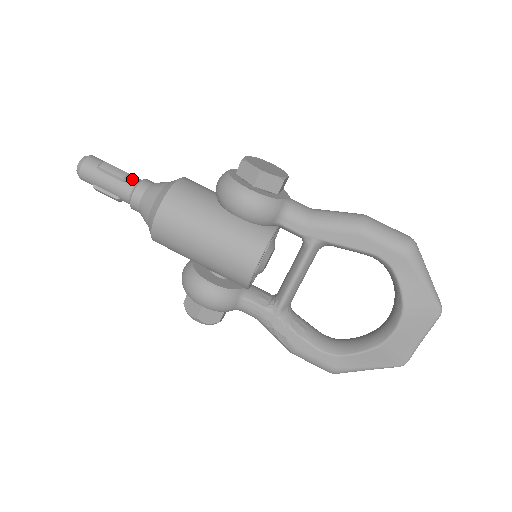
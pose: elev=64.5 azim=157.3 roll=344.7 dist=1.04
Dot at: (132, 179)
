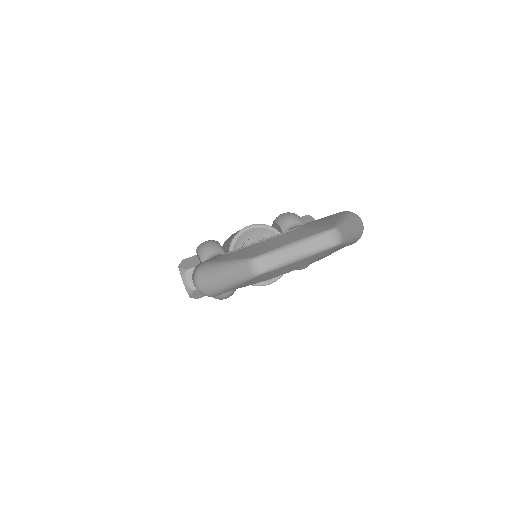
Dot at: occluded
